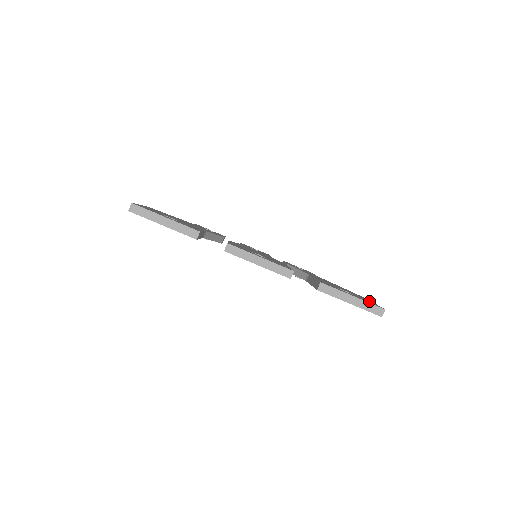
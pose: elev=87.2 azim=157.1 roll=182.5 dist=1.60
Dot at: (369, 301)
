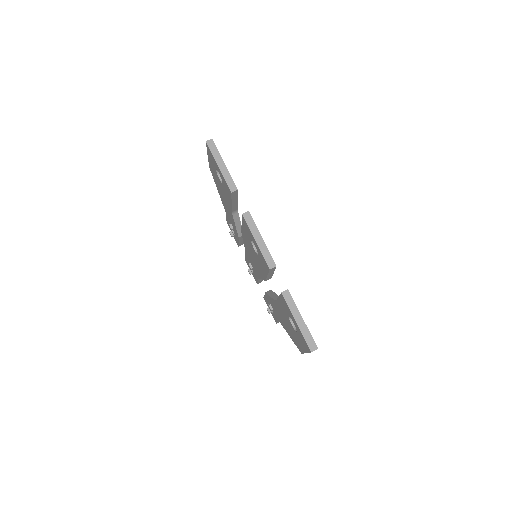
Dot at: occluded
